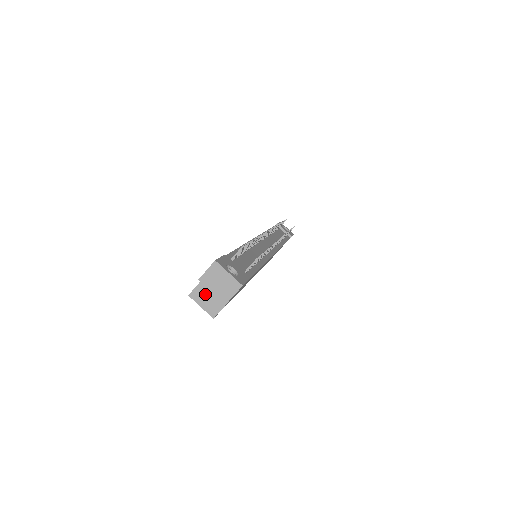
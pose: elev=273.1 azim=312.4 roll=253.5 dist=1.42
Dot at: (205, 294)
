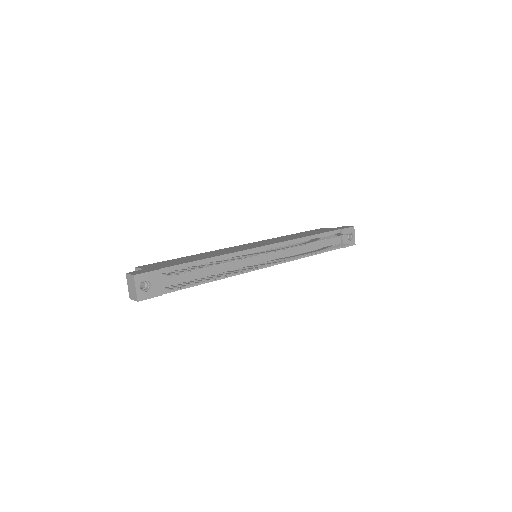
Dot at: occluded
